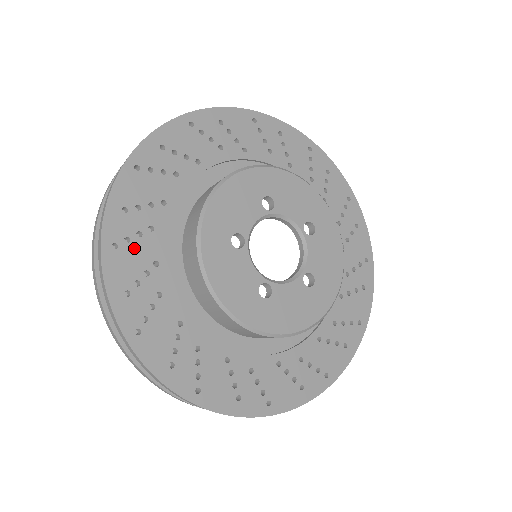
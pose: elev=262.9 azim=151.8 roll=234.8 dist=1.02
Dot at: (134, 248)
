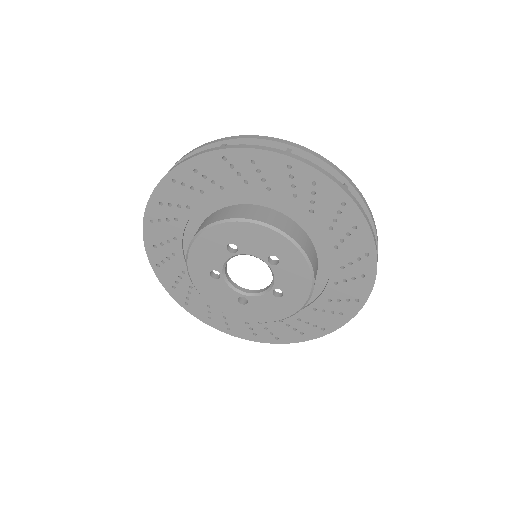
Dot at: (168, 265)
